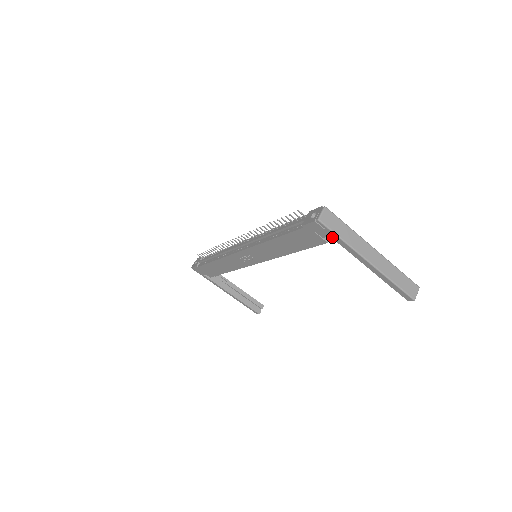
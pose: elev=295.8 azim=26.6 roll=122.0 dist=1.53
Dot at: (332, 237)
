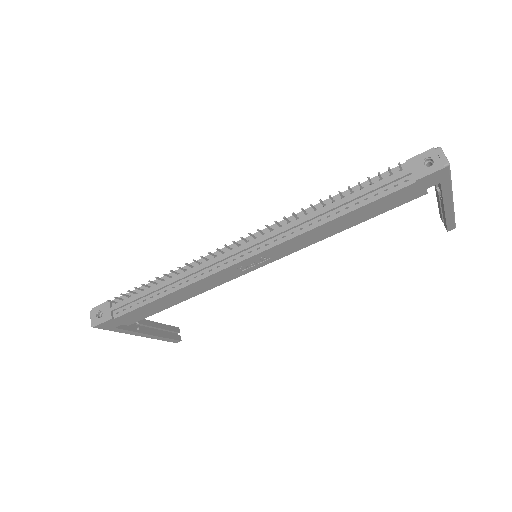
Dot at: (442, 183)
